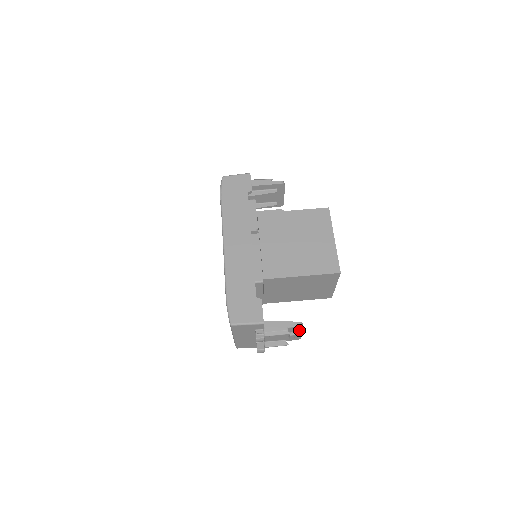
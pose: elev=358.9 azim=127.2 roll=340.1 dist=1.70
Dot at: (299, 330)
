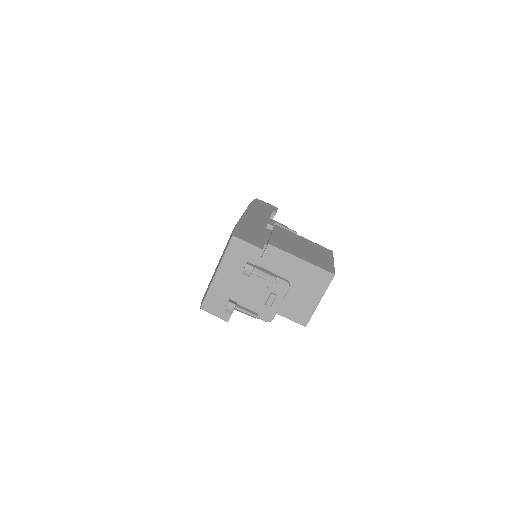
Dot at: (282, 293)
